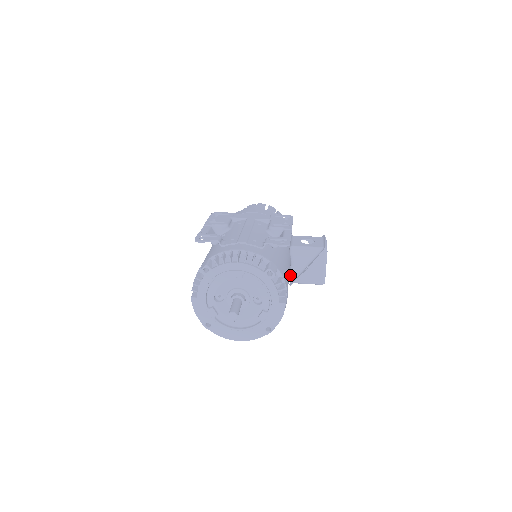
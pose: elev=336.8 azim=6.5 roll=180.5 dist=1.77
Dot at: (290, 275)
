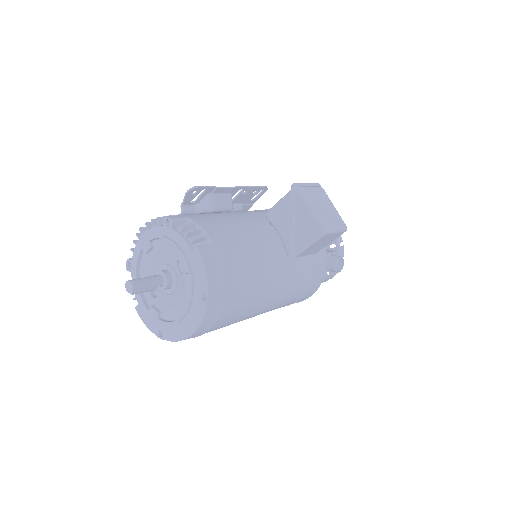
Dot at: (284, 248)
